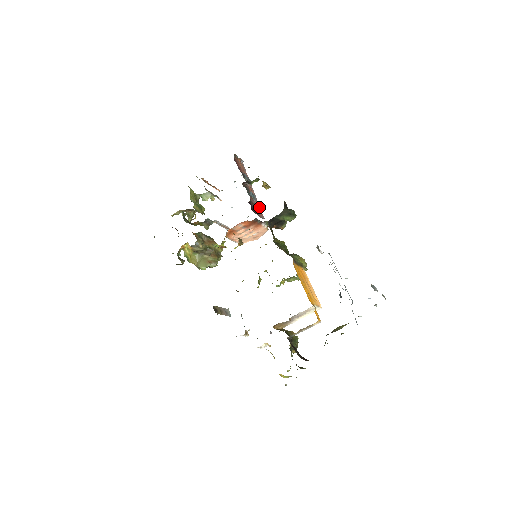
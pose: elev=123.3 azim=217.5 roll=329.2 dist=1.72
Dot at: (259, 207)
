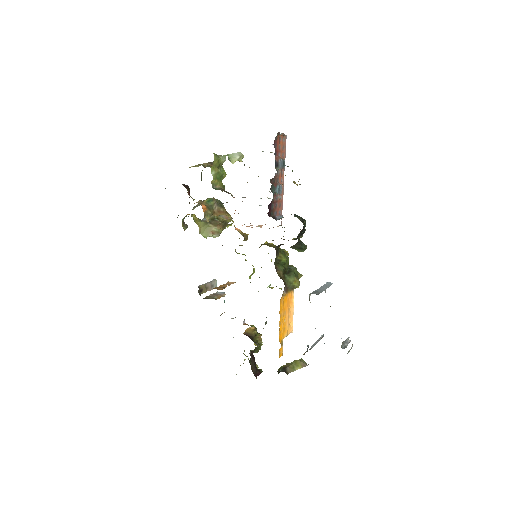
Dot at: (282, 198)
